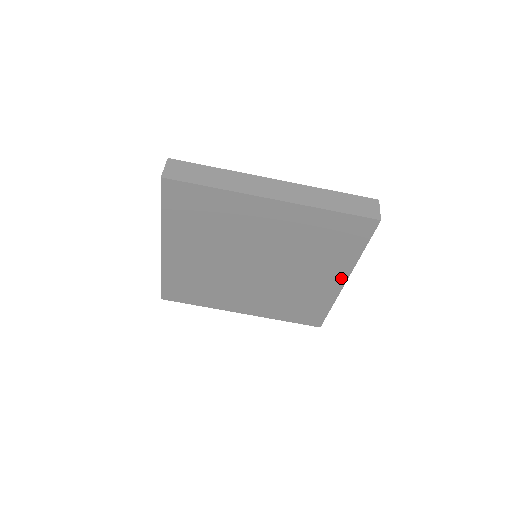
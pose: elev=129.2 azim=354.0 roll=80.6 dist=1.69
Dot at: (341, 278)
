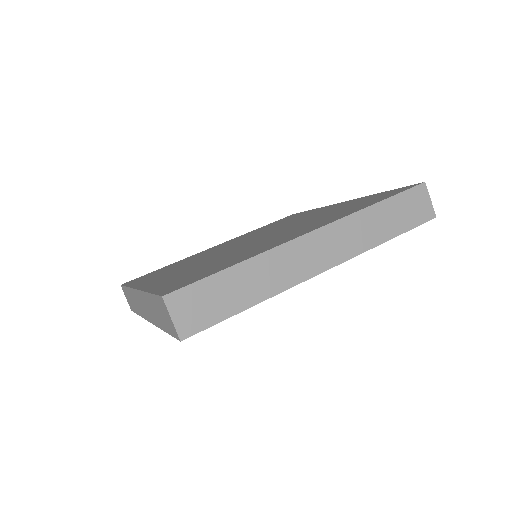
Dot at: occluded
